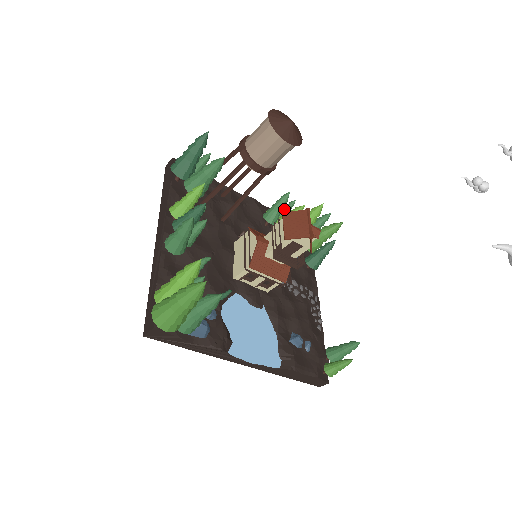
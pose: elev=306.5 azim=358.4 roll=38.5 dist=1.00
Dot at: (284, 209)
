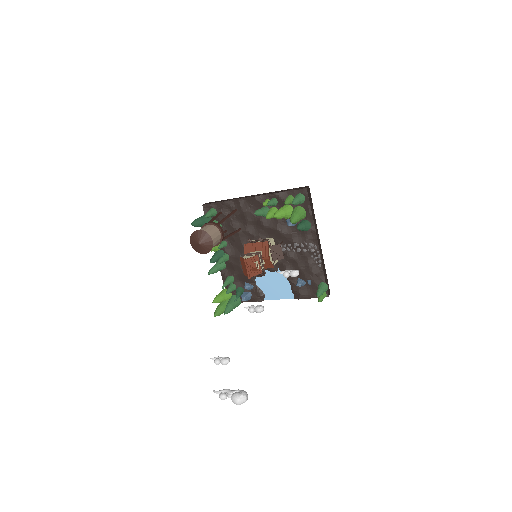
Dot at: occluded
